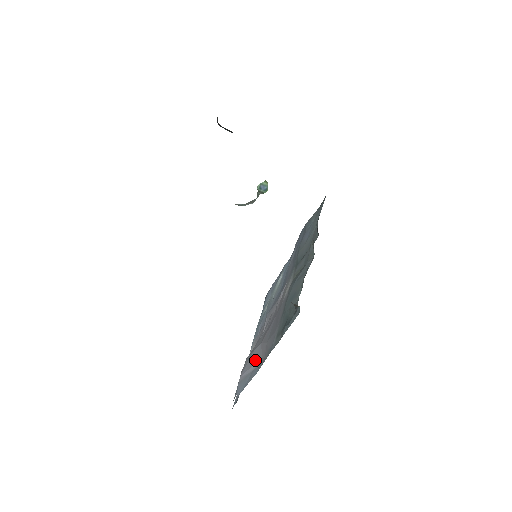
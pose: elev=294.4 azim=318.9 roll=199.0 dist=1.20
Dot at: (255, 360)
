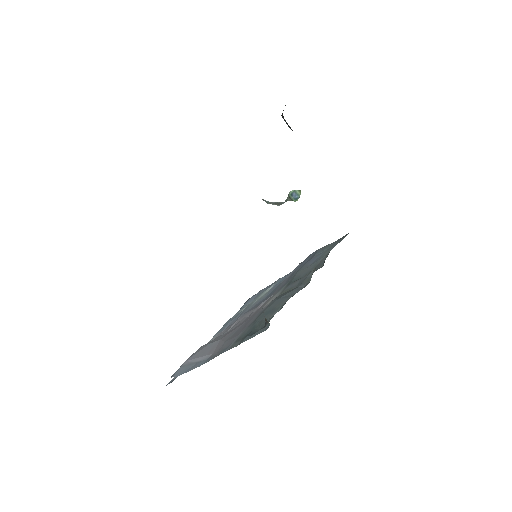
Dot at: (206, 353)
